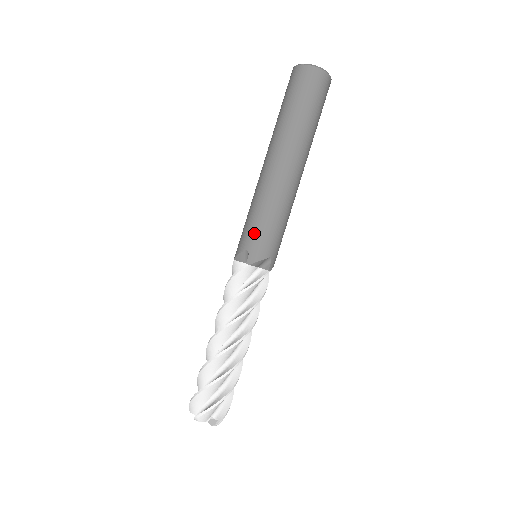
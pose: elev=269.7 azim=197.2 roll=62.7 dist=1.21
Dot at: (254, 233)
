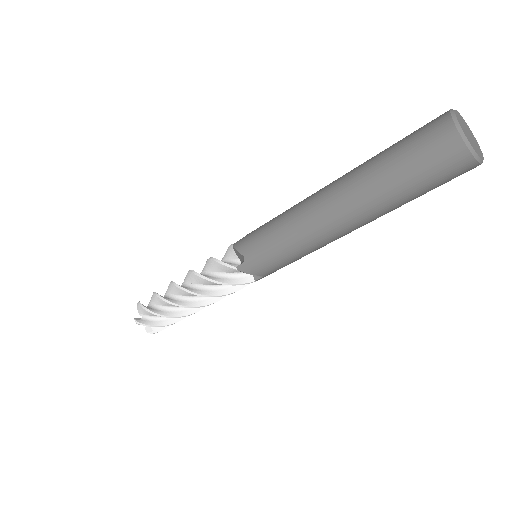
Dot at: (279, 268)
